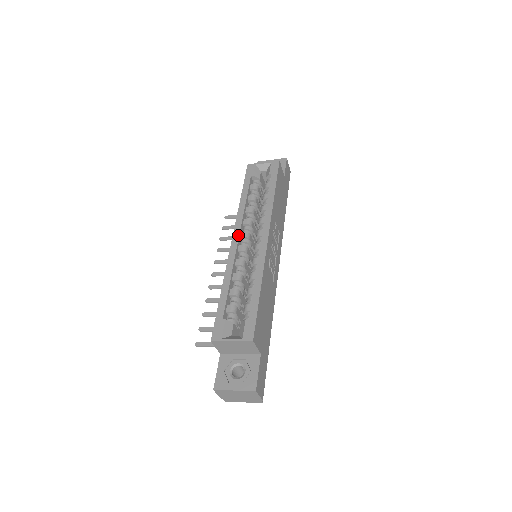
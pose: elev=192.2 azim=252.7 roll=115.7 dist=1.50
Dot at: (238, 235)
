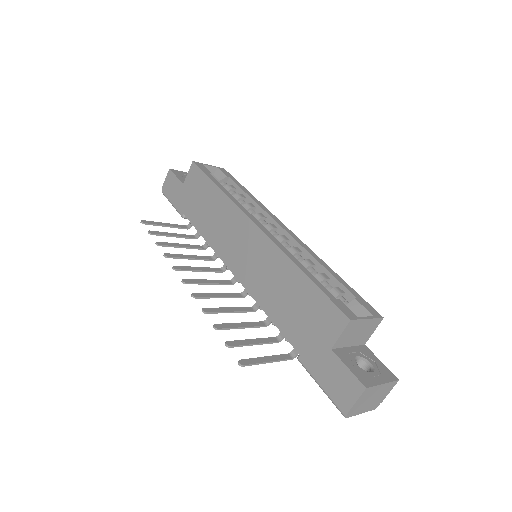
Dot at: (258, 221)
